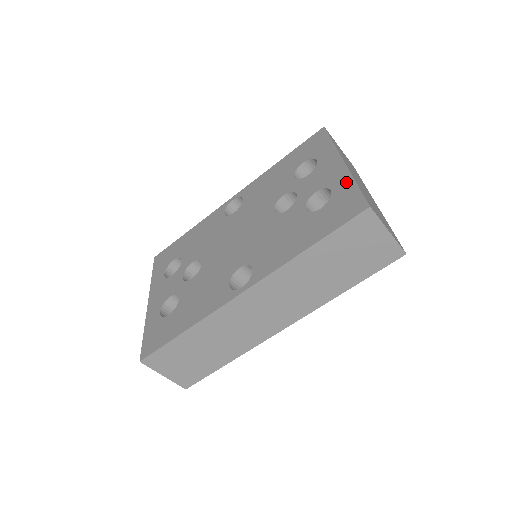
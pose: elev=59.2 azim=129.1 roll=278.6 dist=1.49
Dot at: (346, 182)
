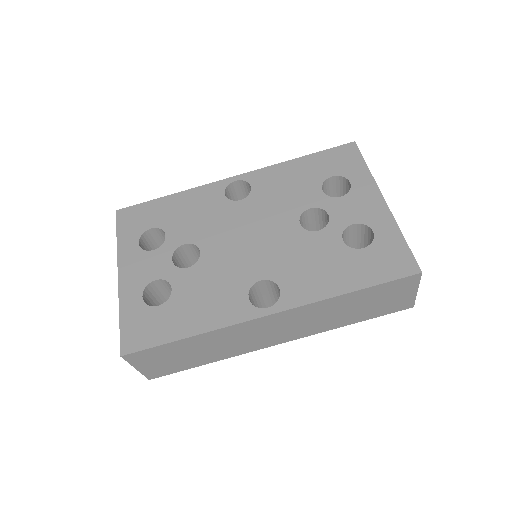
Dot at: (391, 229)
